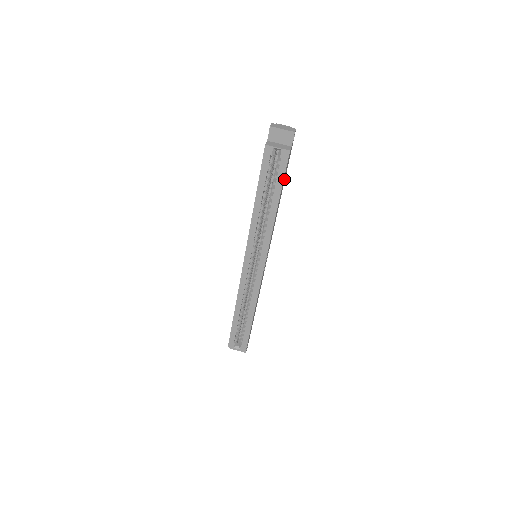
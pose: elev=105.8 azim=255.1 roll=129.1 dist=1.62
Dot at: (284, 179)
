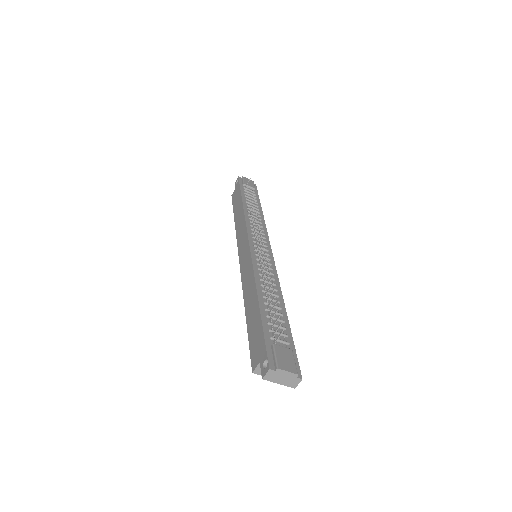
Dot at: occluded
